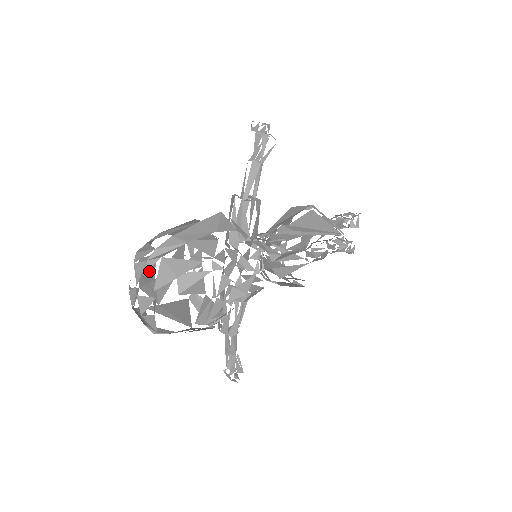
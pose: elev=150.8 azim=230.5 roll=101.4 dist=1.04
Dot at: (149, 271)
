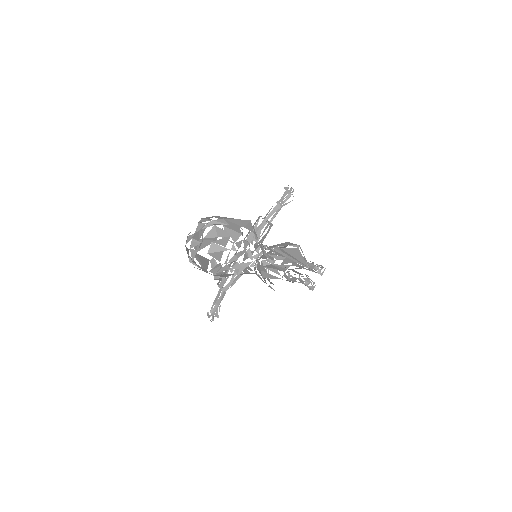
Dot at: (200, 233)
